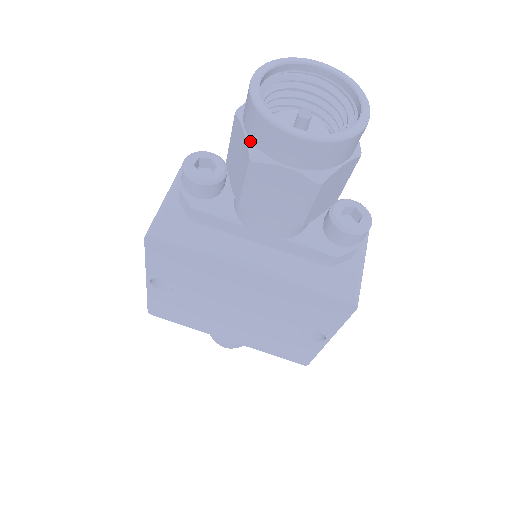
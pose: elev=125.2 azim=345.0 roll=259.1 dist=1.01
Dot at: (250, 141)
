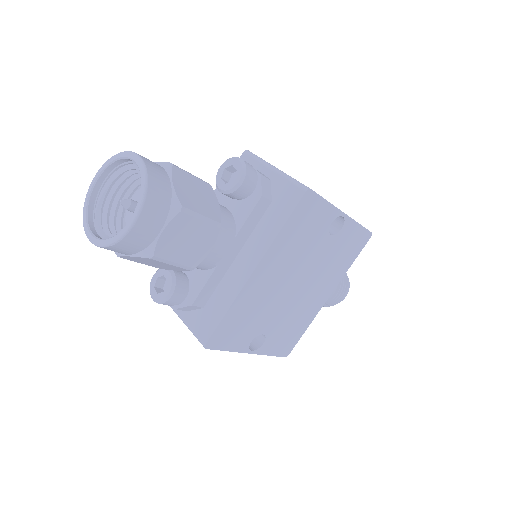
Dot at: (137, 254)
